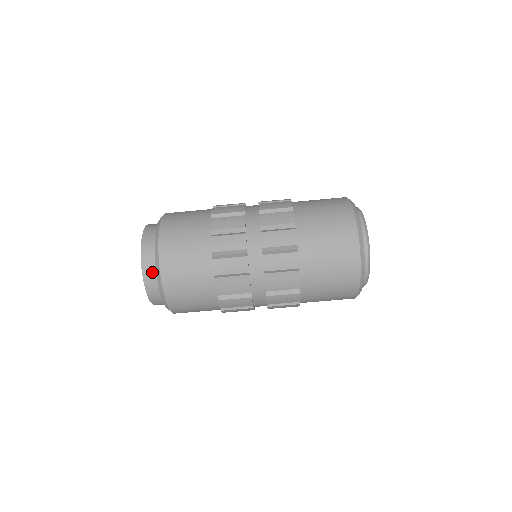
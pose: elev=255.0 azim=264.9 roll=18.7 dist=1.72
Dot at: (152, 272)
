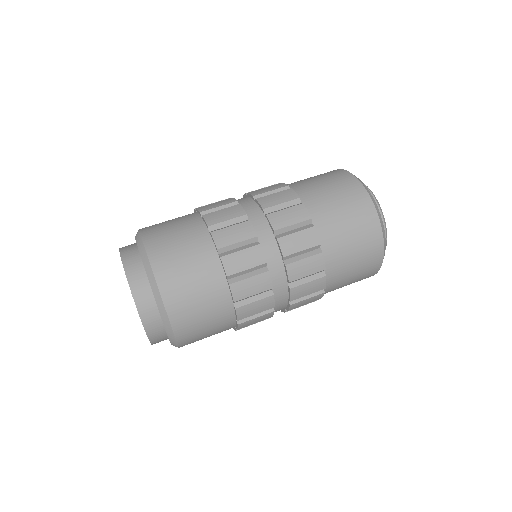
Dot at: (131, 247)
